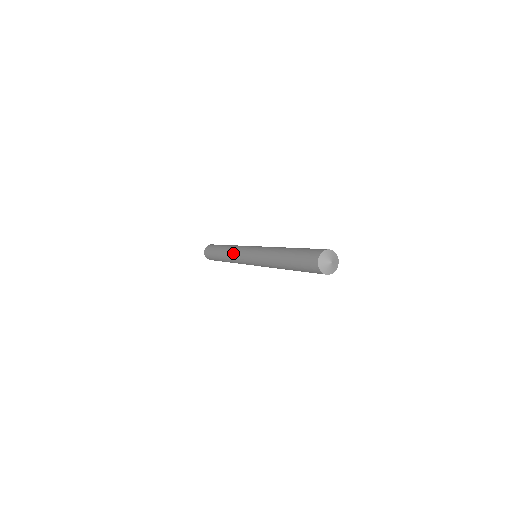
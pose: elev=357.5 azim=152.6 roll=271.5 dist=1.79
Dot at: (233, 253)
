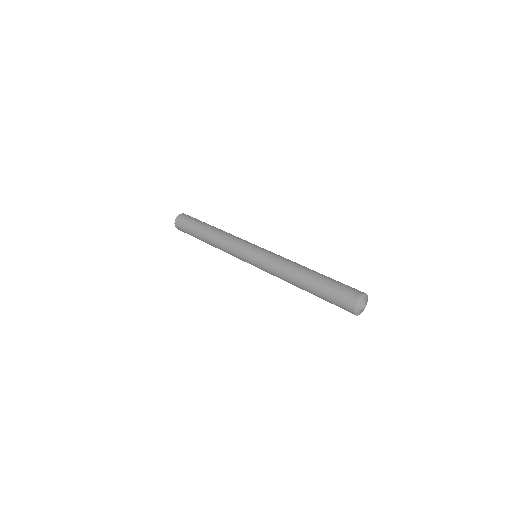
Dot at: (226, 243)
